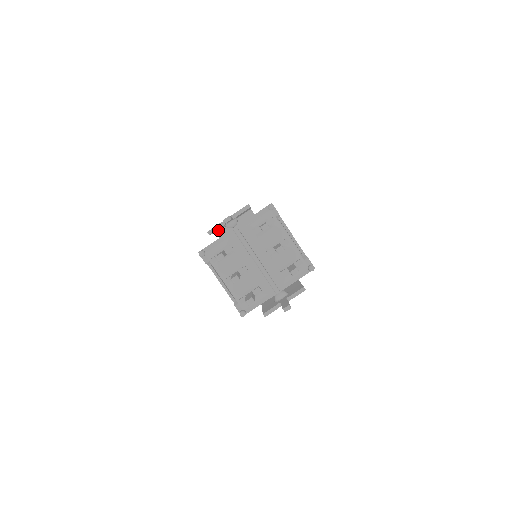
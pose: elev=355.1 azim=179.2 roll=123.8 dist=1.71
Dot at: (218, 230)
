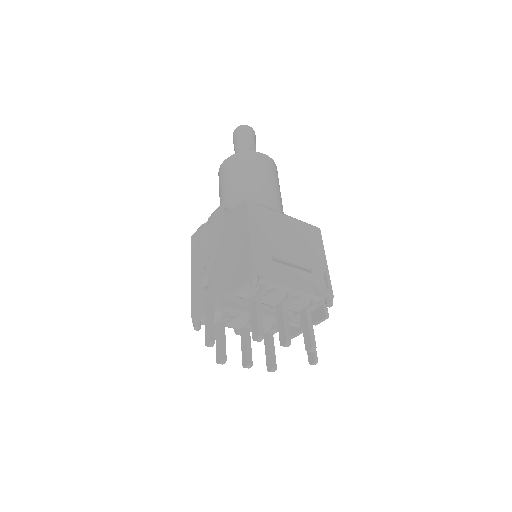
Dot at: occluded
